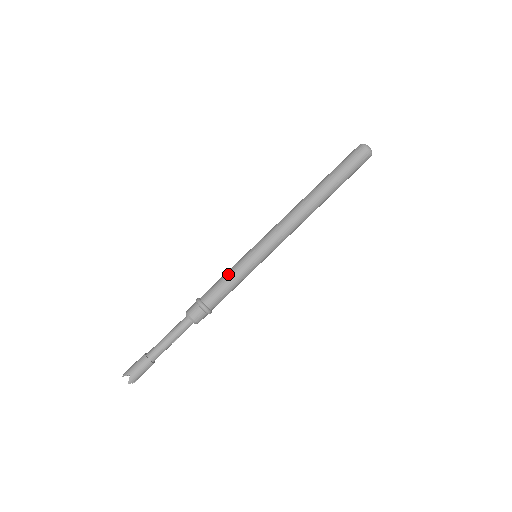
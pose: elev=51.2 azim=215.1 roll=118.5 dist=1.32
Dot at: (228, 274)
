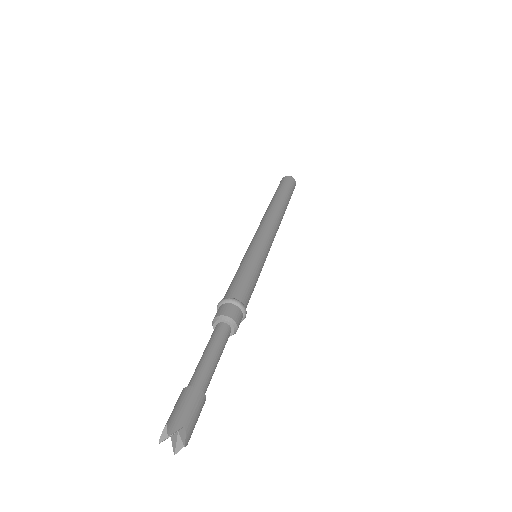
Dot at: (247, 269)
